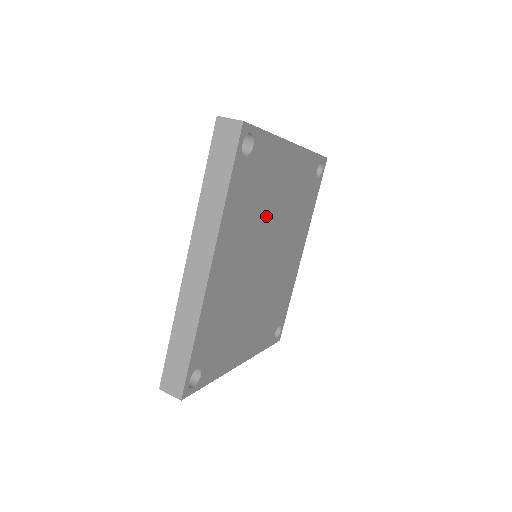
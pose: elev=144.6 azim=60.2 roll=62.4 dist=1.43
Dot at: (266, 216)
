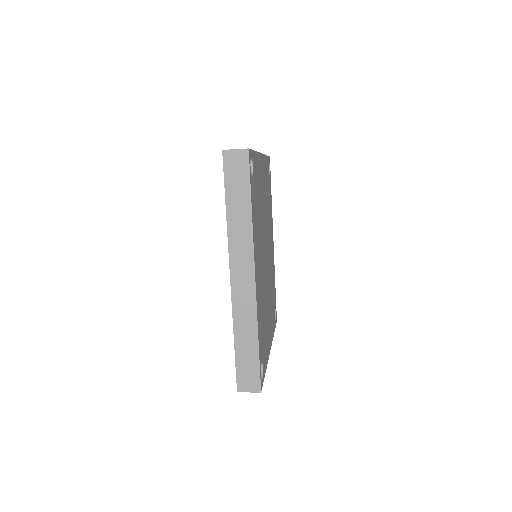
Dot at: (262, 220)
